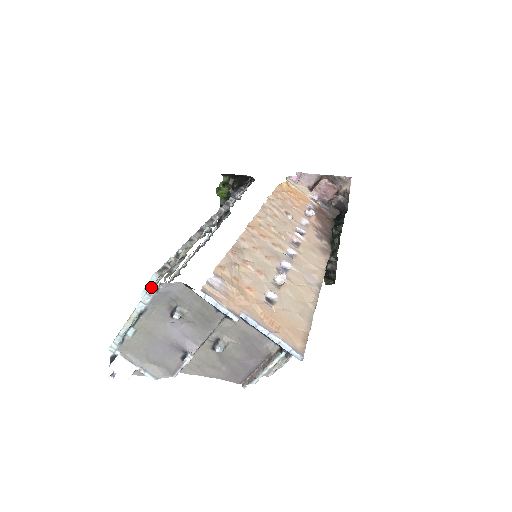
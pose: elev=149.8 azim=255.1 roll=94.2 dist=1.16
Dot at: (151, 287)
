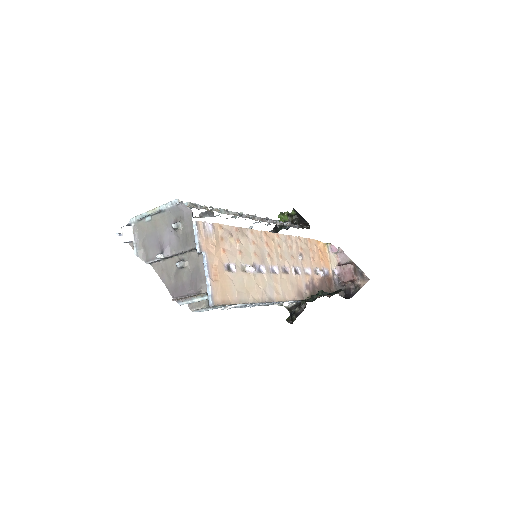
Dot at: (176, 200)
